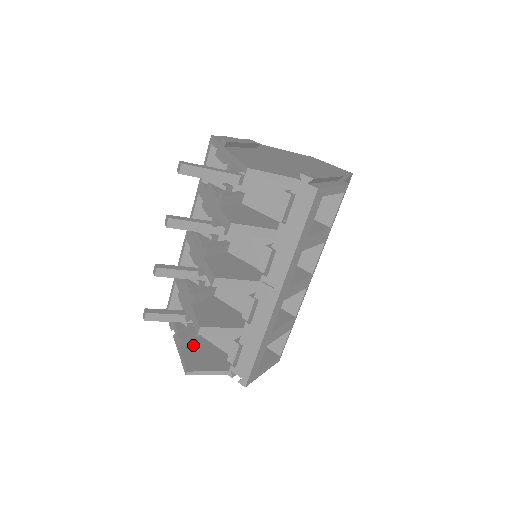
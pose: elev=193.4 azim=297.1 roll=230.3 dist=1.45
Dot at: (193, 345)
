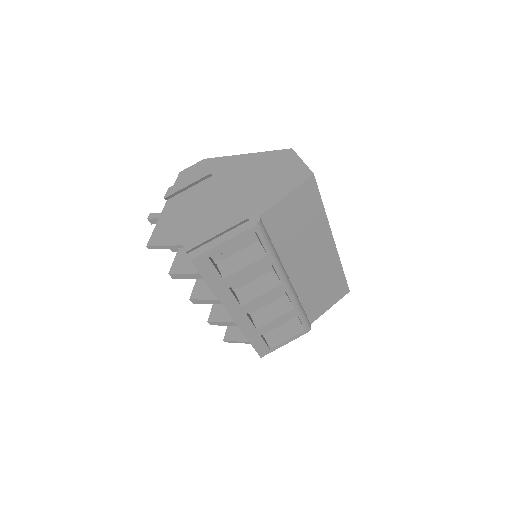
Dot at: occluded
